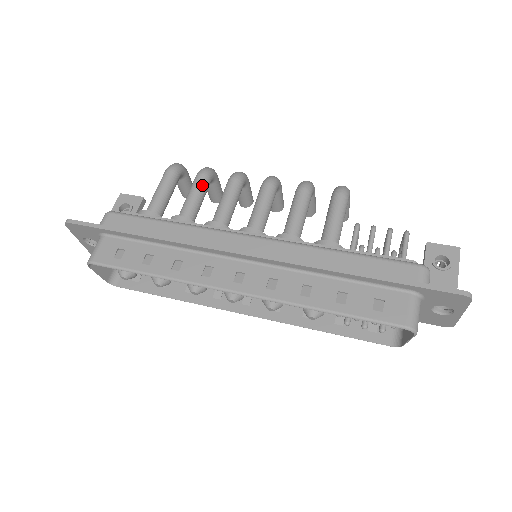
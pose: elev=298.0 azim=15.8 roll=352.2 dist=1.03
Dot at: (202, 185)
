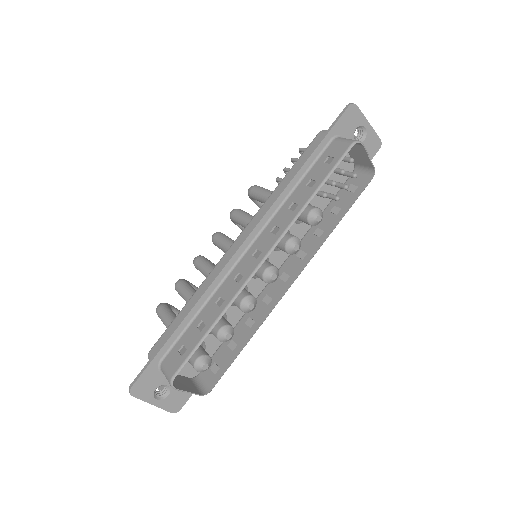
Dot at: (184, 285)
